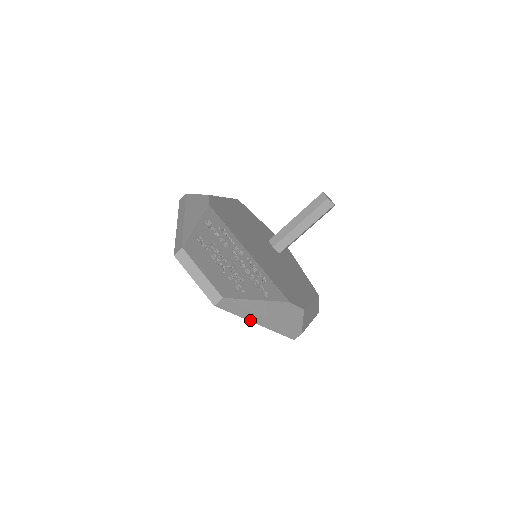
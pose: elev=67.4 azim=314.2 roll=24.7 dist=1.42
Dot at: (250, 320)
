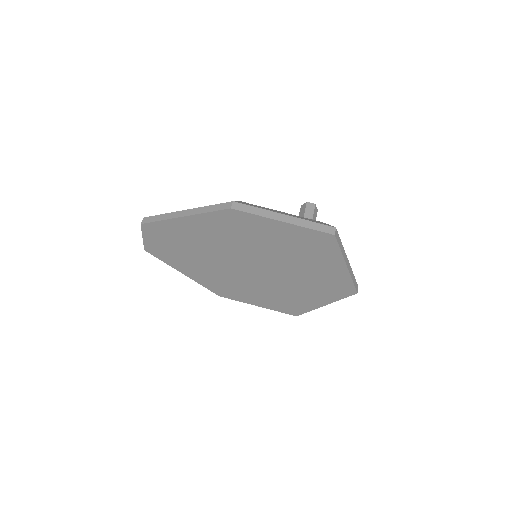
Dot at: (174, 218)
